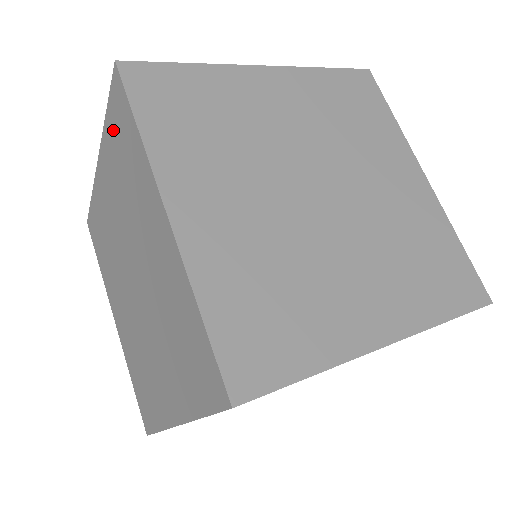
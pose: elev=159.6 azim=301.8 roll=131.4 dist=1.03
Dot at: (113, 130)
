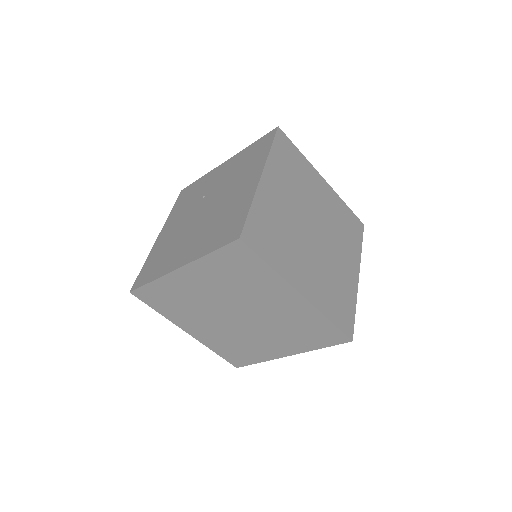
Dot at: (223, 261)
